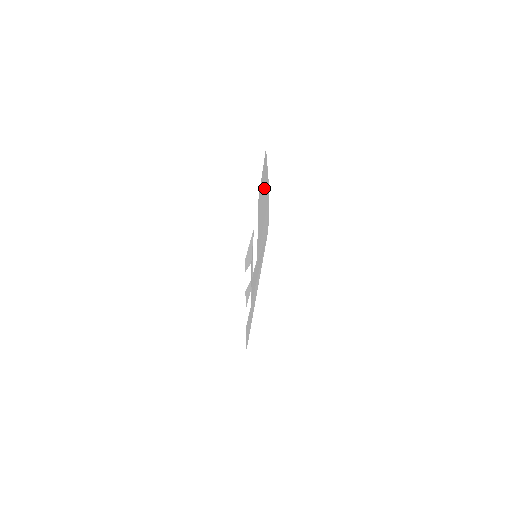
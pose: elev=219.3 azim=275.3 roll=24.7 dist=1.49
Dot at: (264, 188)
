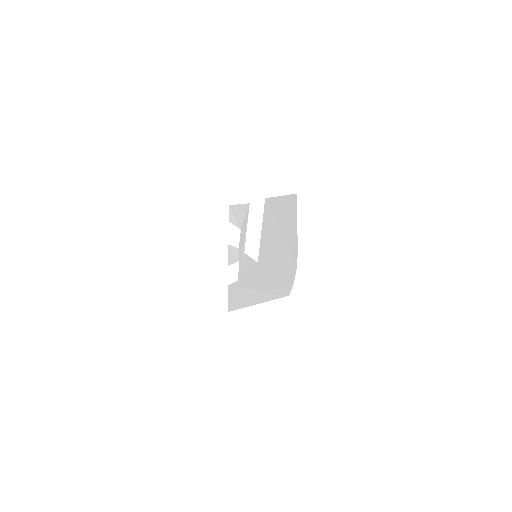
Dot at: (285, 227)
